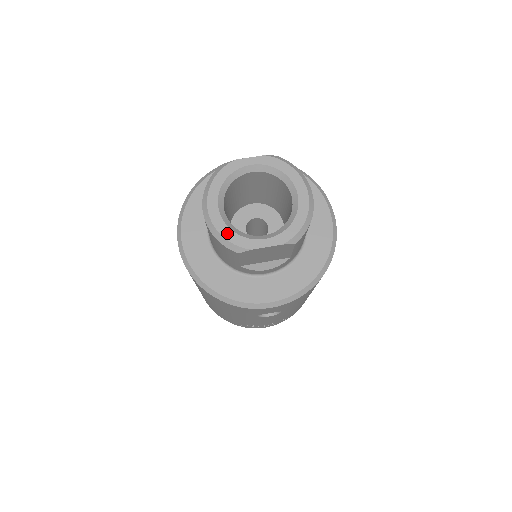
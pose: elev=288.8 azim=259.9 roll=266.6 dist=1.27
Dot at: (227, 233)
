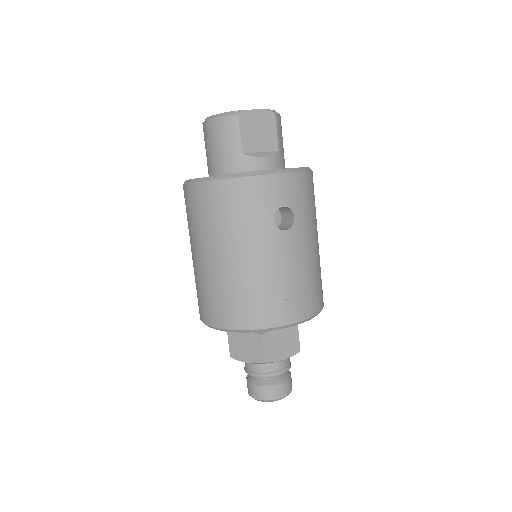
Dot at: (226, 113)
